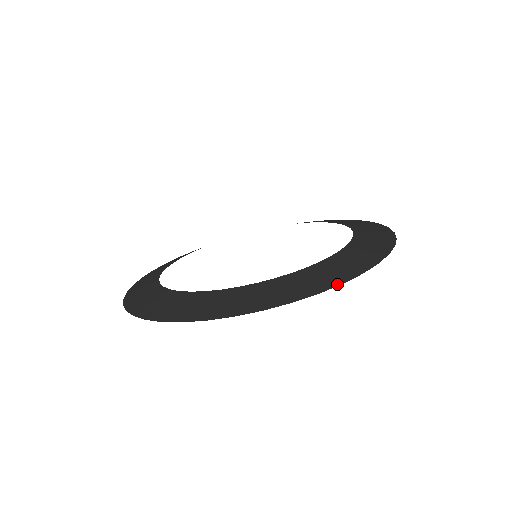
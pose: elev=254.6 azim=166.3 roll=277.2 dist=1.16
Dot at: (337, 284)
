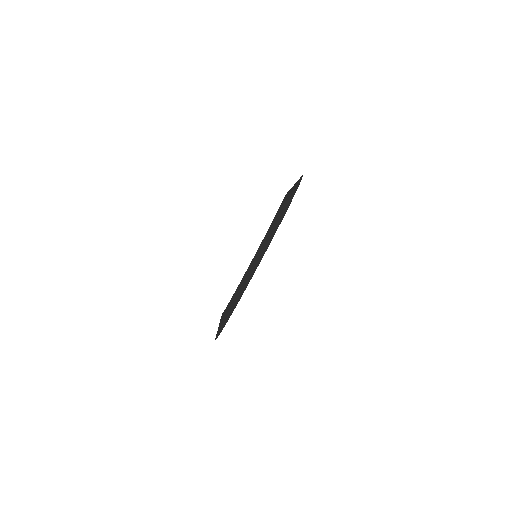
Dot at: (290, 203)
